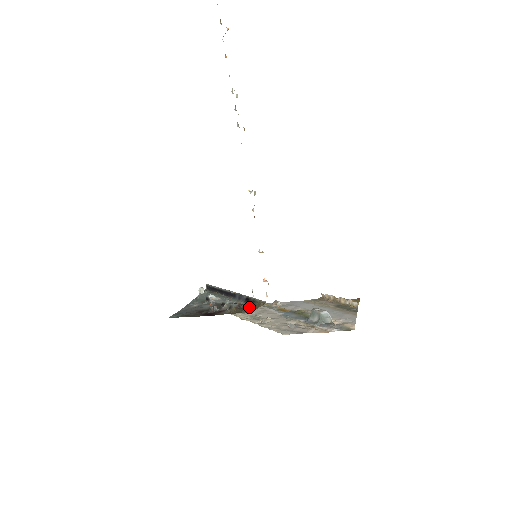
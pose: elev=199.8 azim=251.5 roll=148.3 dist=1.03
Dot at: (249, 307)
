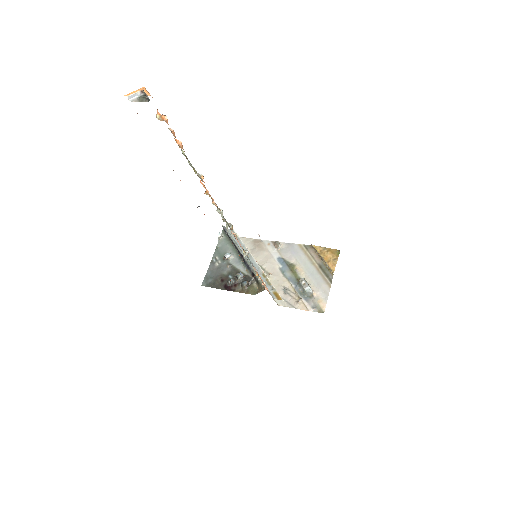
Dot at: (255, 284)
